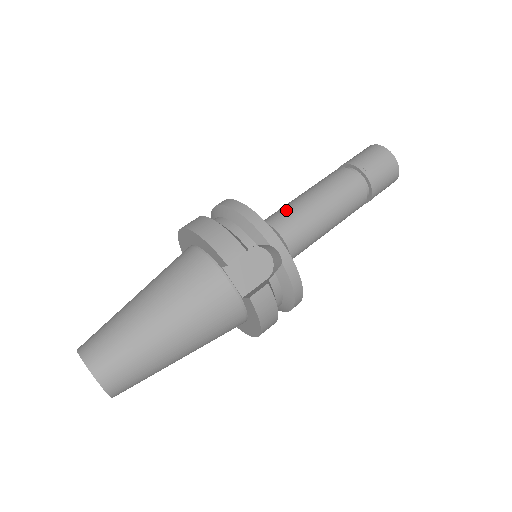
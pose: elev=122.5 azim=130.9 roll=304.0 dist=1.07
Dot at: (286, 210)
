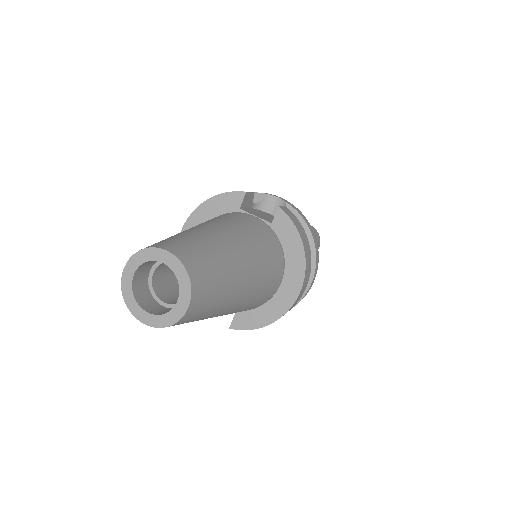
Dot at: occluded
